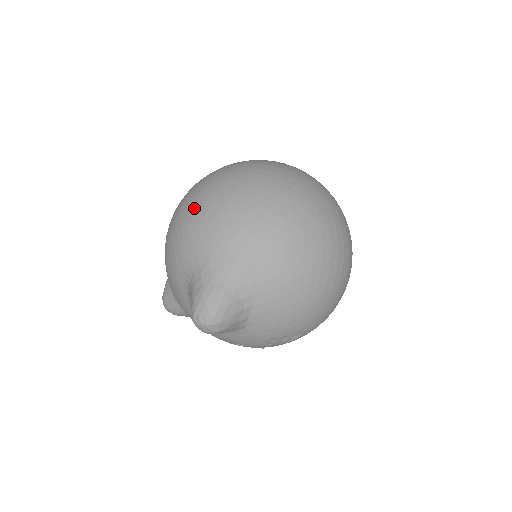
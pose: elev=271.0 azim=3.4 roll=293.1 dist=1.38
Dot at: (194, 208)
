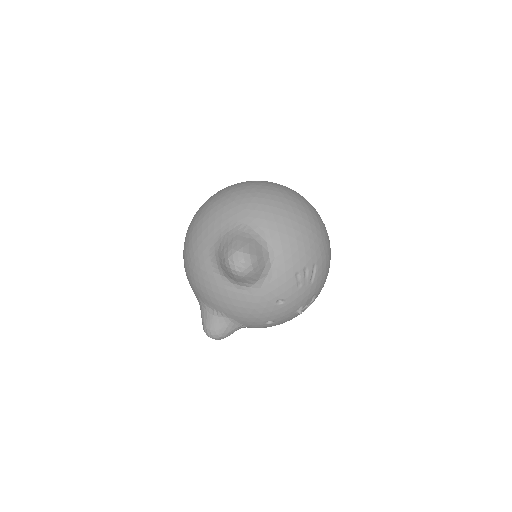
Dot at: (195, 223)
